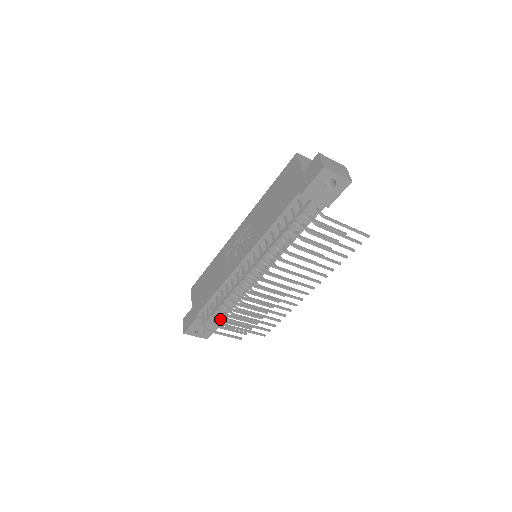
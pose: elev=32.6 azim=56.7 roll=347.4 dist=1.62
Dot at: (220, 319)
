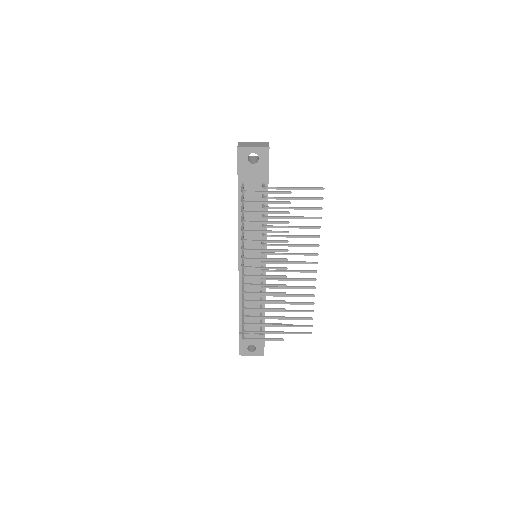
Dot at: (249, 323)
